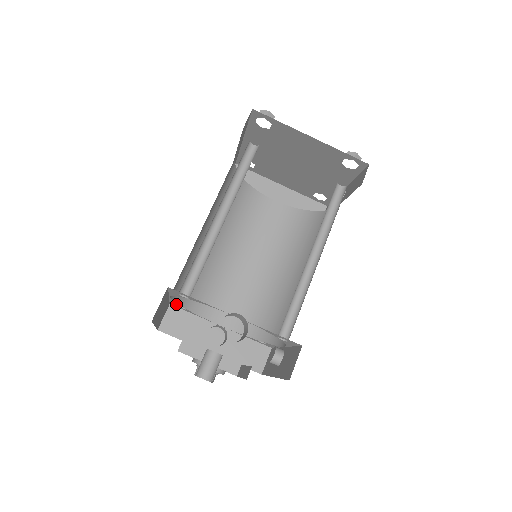
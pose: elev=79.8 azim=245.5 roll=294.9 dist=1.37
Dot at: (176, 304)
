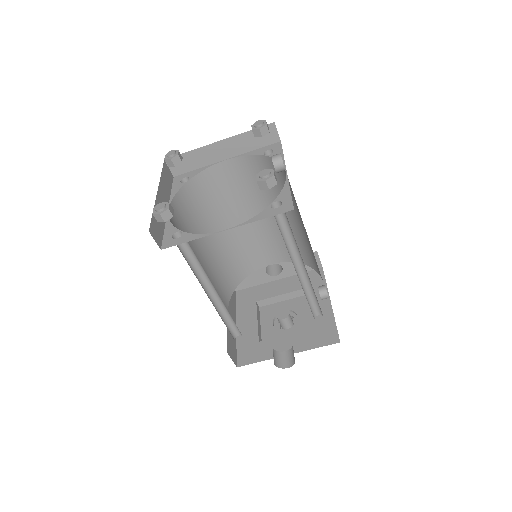
Dot at: occluded
